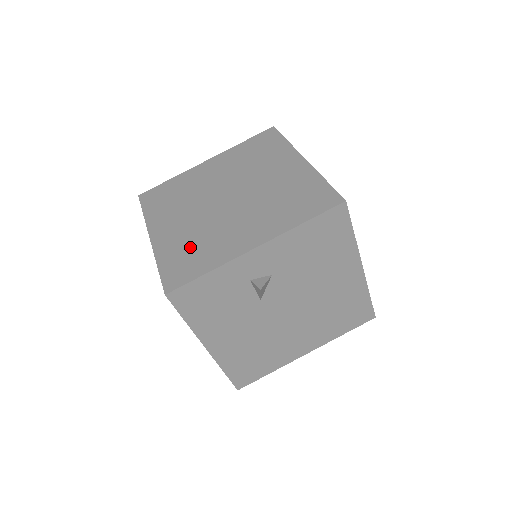
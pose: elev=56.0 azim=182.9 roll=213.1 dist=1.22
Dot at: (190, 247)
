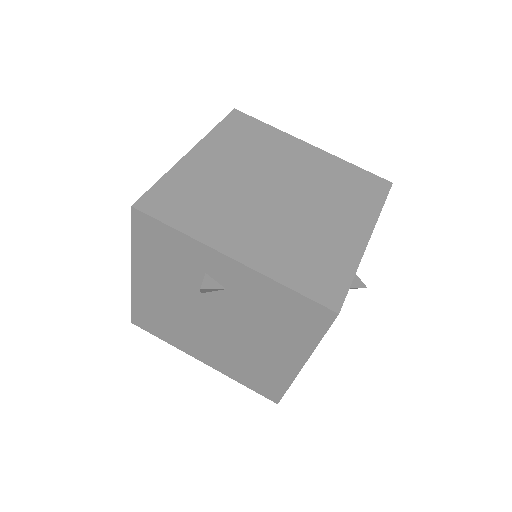
Dot at: (199, 195)
